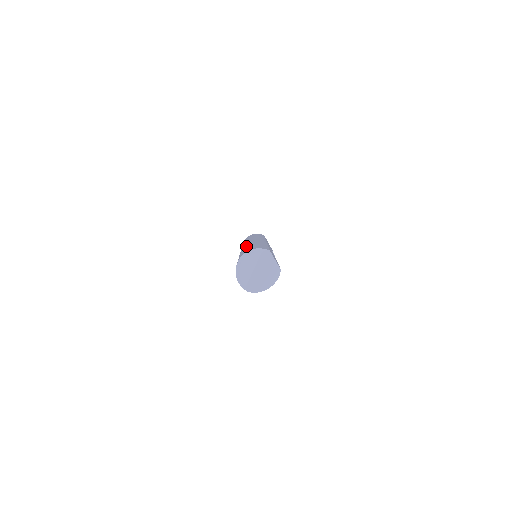
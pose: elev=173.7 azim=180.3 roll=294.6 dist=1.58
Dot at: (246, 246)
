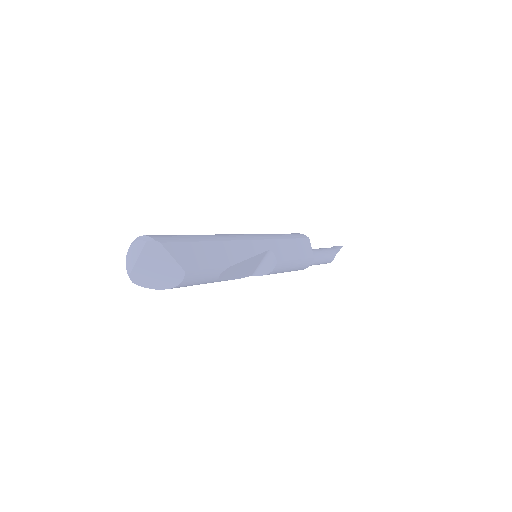
Dot at: occluded
